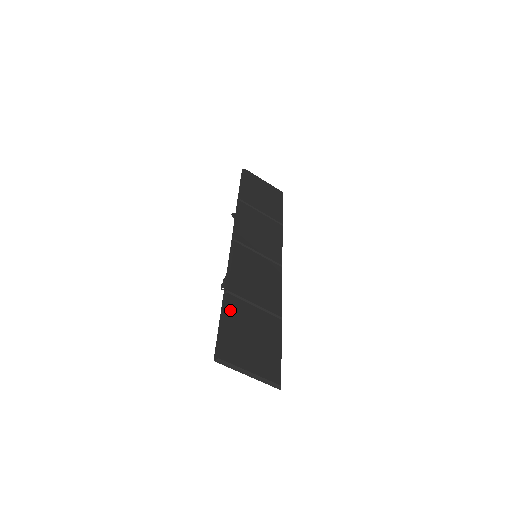
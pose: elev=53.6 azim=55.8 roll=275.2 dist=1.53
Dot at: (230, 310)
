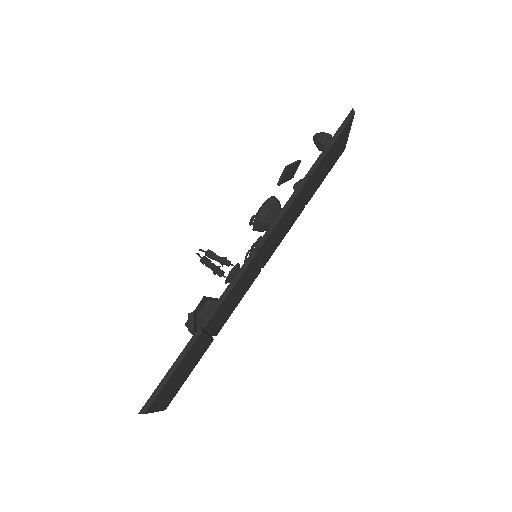
Dot at: (189, 352)
